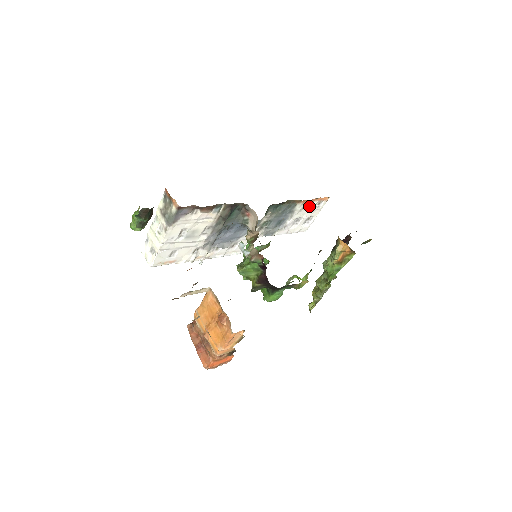
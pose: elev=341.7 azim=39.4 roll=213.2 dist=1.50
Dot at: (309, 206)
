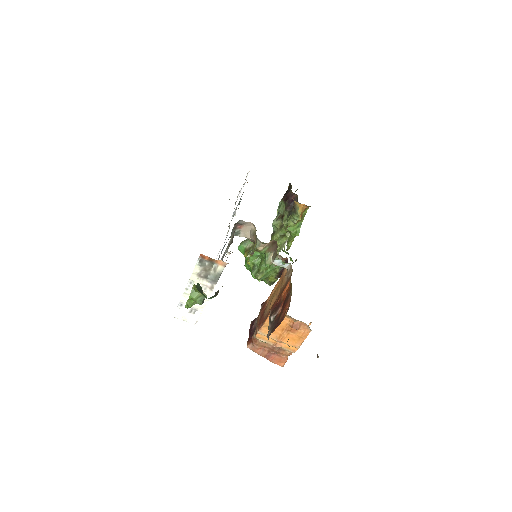
Dot at: (244, 183)
